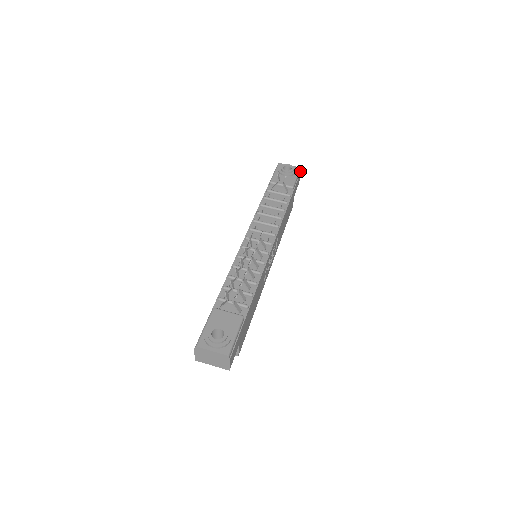
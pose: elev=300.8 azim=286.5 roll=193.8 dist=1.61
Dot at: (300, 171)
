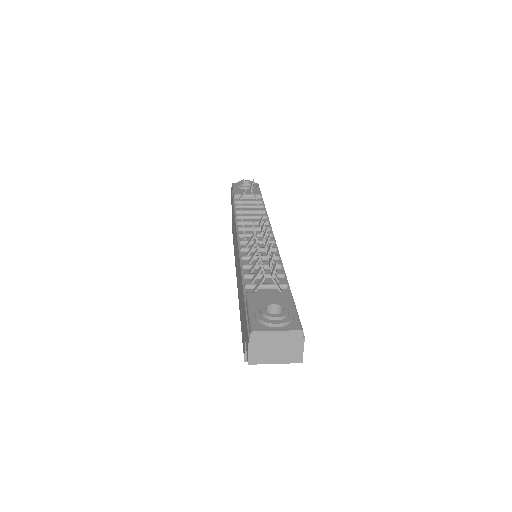
Dot at: occluded
